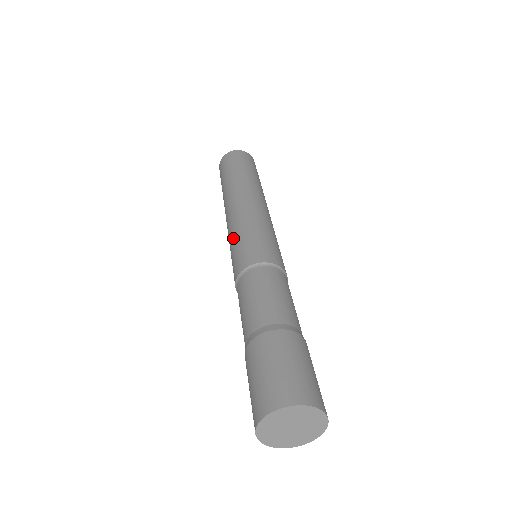
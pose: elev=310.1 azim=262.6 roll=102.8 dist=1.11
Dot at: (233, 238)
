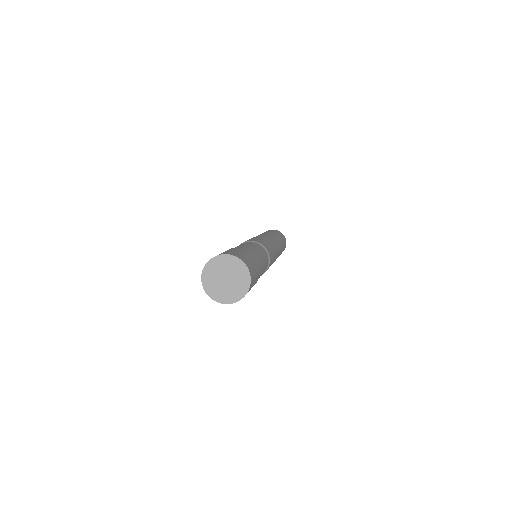
Dot at: occluded
